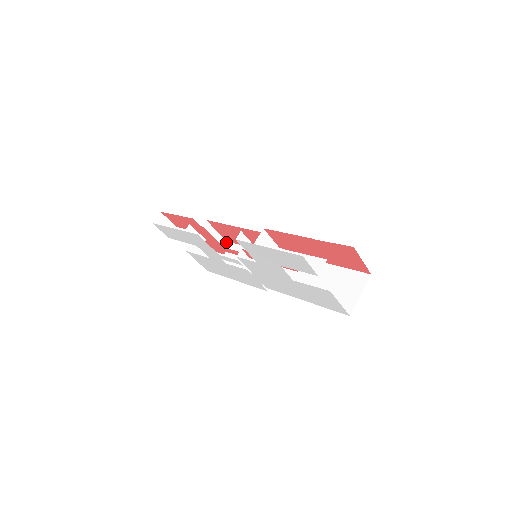
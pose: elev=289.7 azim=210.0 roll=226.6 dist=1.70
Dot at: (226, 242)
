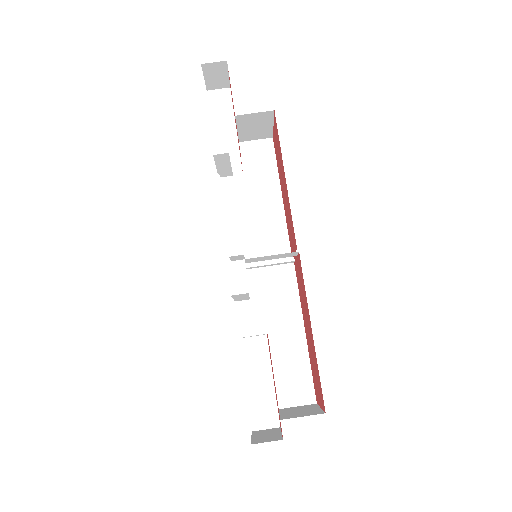
Dot at: (271, 138)
